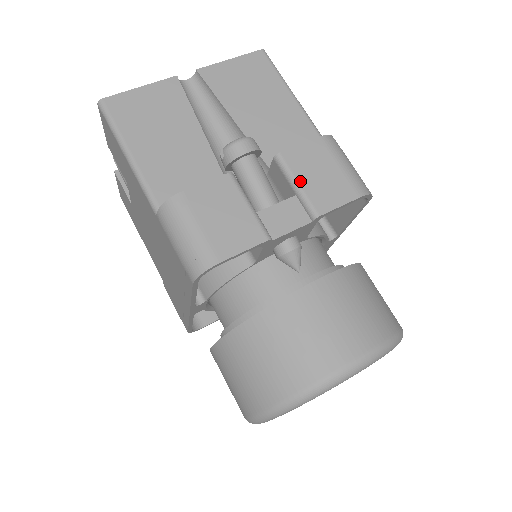
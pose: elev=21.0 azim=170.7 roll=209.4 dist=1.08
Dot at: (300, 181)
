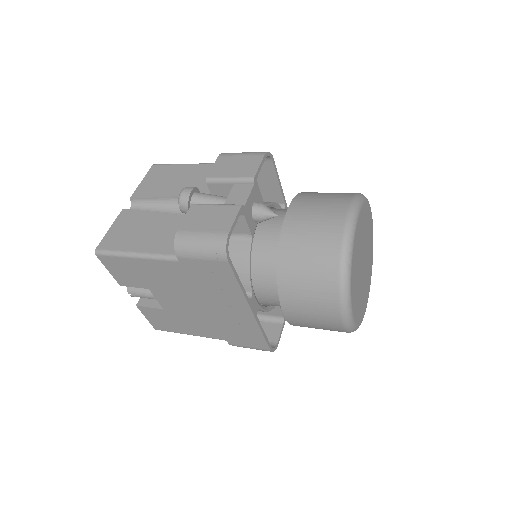
Dot at: (229, 176)
